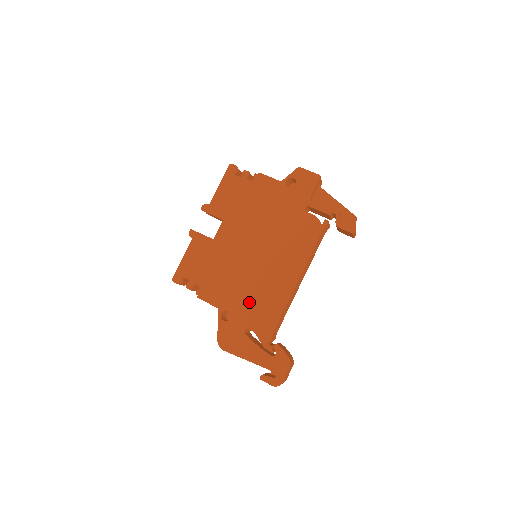
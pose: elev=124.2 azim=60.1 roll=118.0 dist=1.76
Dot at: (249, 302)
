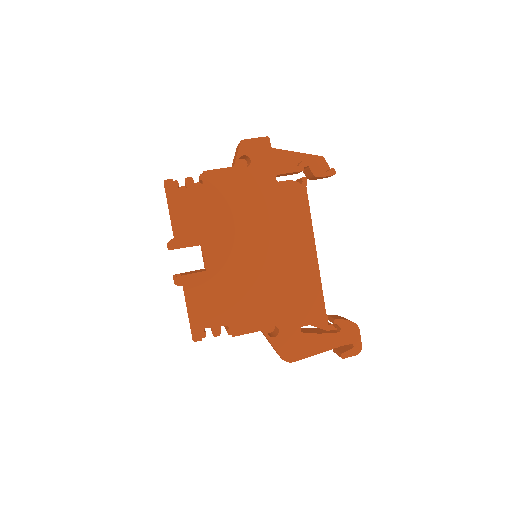
Dot at: (286, 303)
